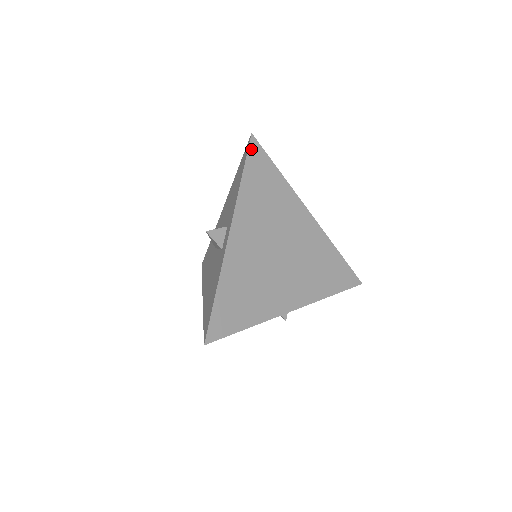
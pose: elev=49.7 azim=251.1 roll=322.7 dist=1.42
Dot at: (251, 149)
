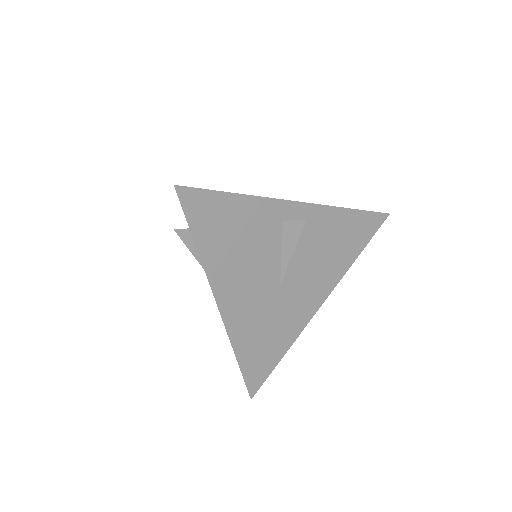
Dot at: occluded
